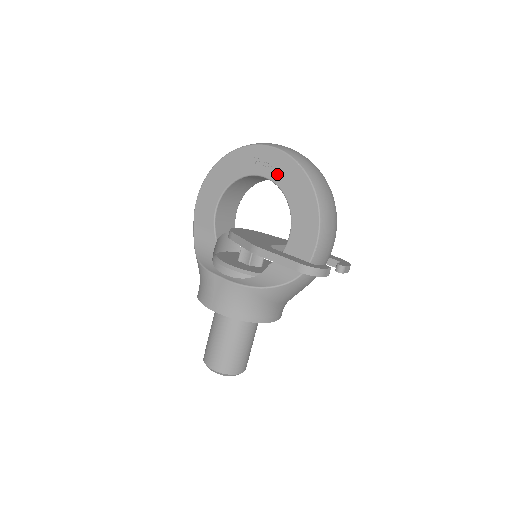
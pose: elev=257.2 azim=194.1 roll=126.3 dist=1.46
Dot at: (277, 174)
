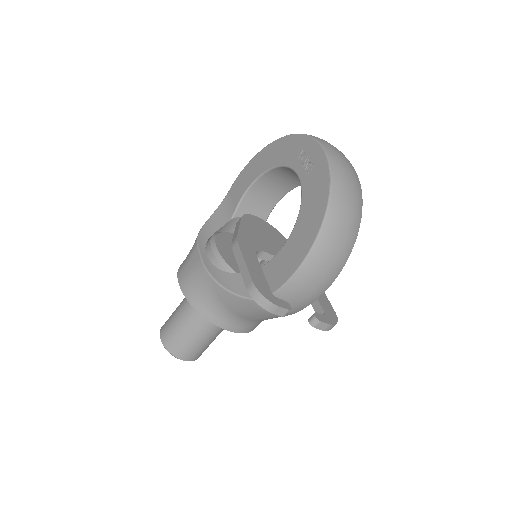
Dot at: (308, 178)
